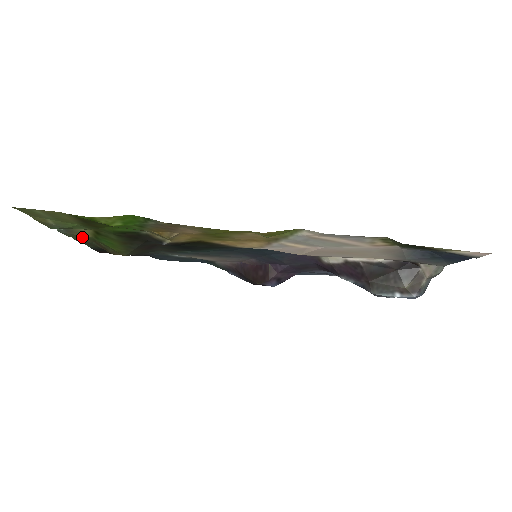
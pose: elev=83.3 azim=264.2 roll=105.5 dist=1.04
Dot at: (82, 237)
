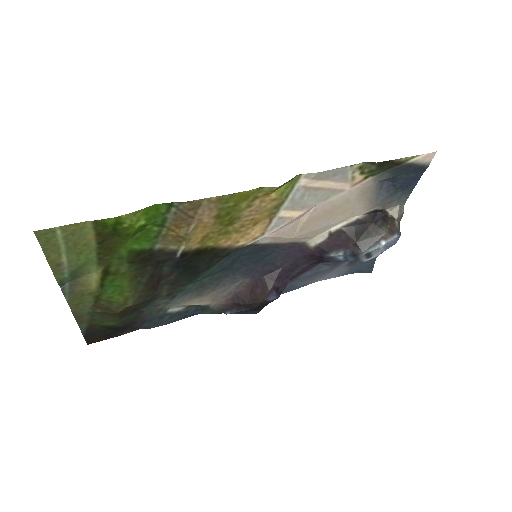
Dot at: (84, 296)
